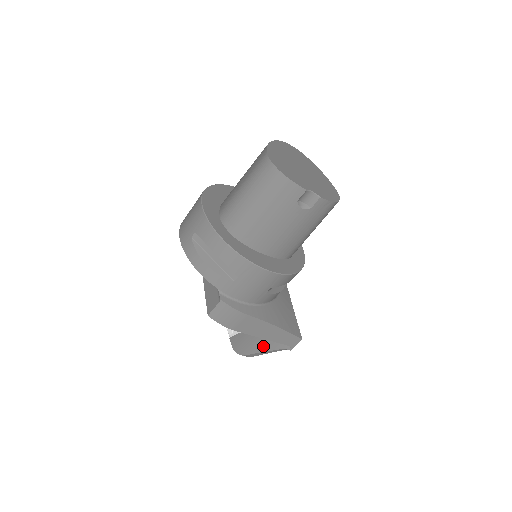
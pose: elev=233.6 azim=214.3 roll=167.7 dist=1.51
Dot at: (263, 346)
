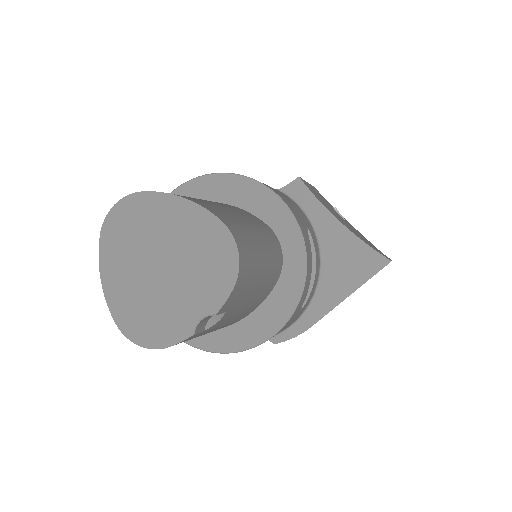
Dot at: occluded
